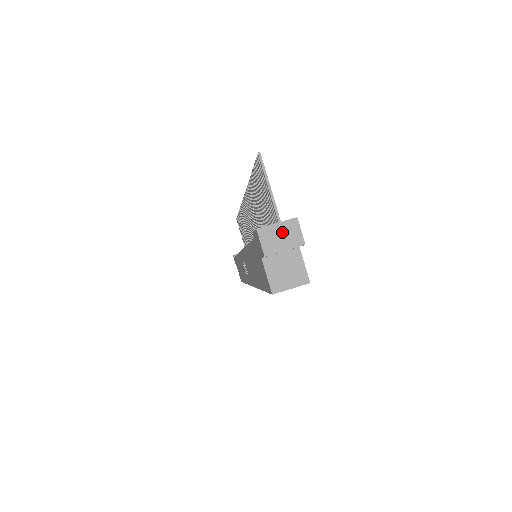
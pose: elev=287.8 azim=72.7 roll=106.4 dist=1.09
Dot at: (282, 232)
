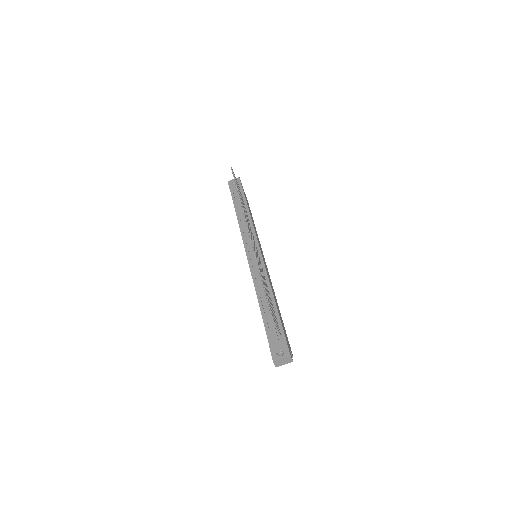
Dot at: (284, 361)
